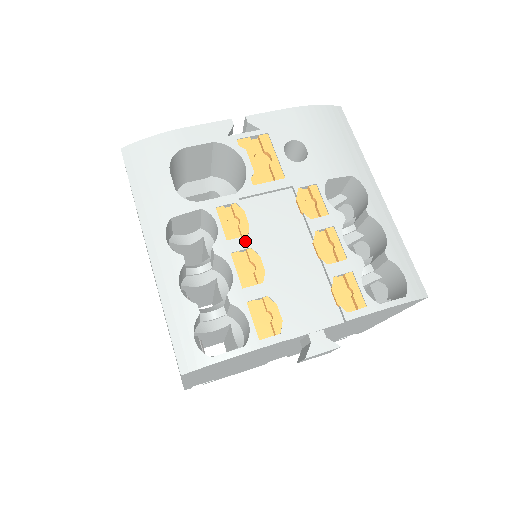
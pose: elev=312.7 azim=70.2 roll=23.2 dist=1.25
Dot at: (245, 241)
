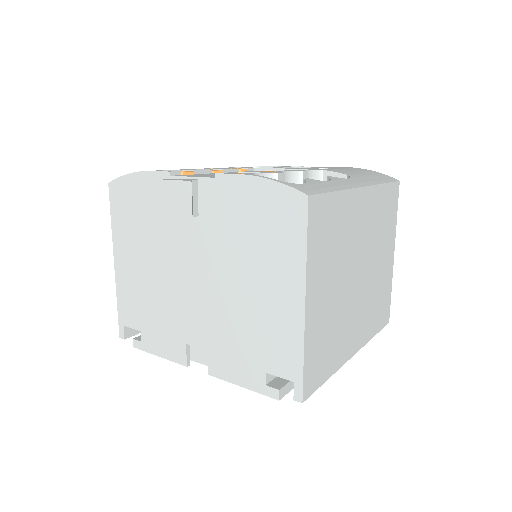
Dot at: (226, 168)
